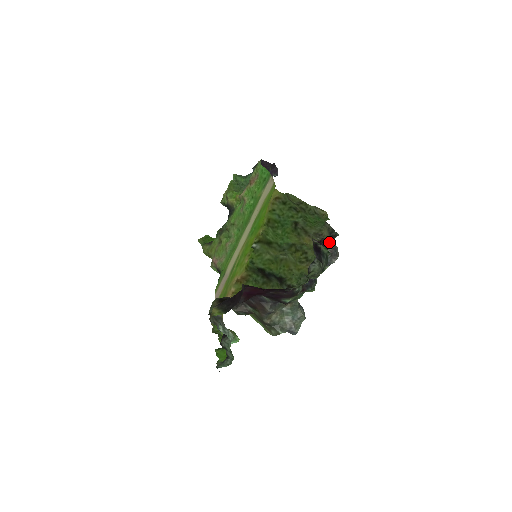
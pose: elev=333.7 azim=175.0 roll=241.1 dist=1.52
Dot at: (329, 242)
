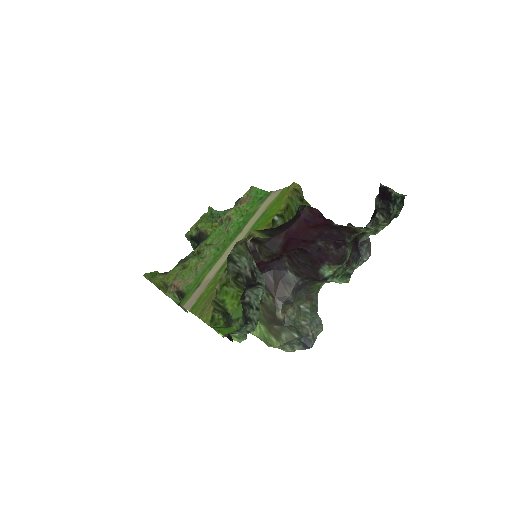
Dot at: occluded
